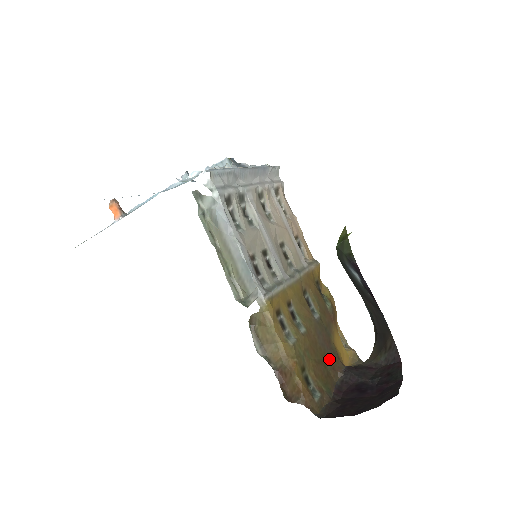
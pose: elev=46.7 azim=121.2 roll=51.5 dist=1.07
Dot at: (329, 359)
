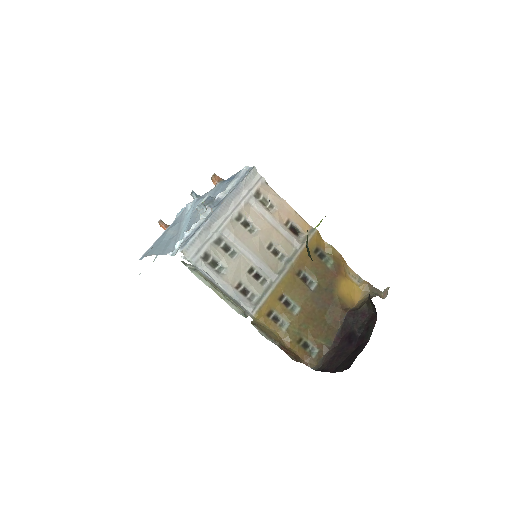
Dot at: (330, 314)
